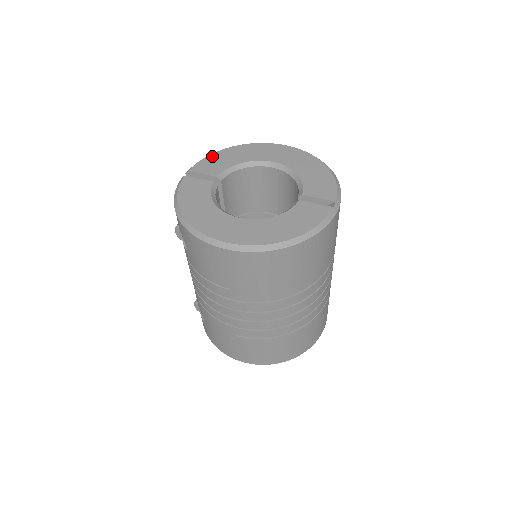
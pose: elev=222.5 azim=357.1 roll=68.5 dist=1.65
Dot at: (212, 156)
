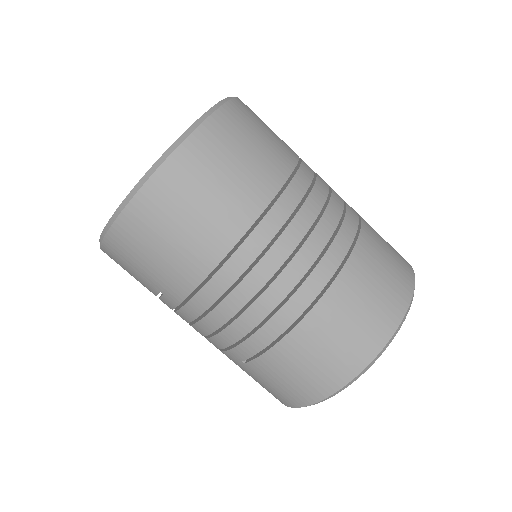
Dot at: occluded
